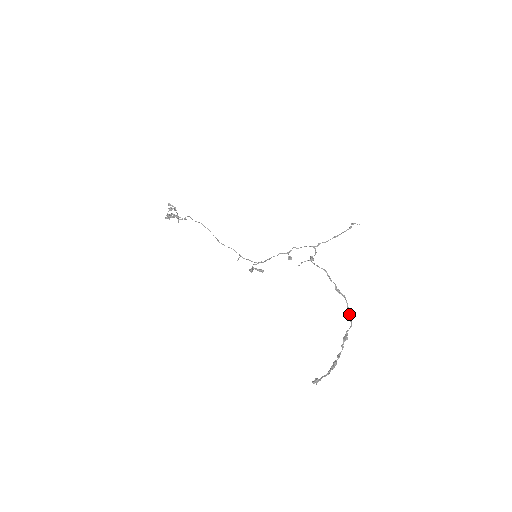
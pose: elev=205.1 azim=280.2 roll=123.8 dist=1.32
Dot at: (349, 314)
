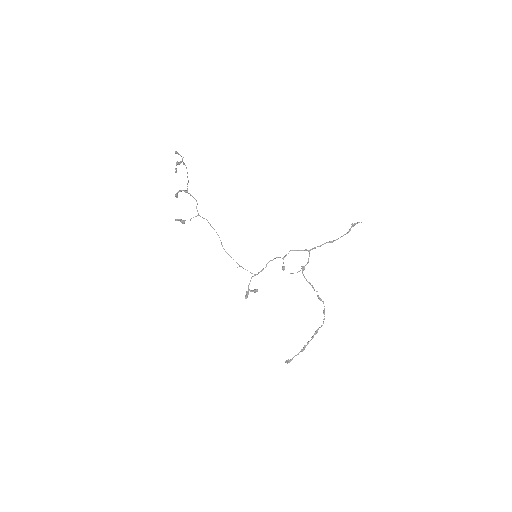
Dot at: occluded
